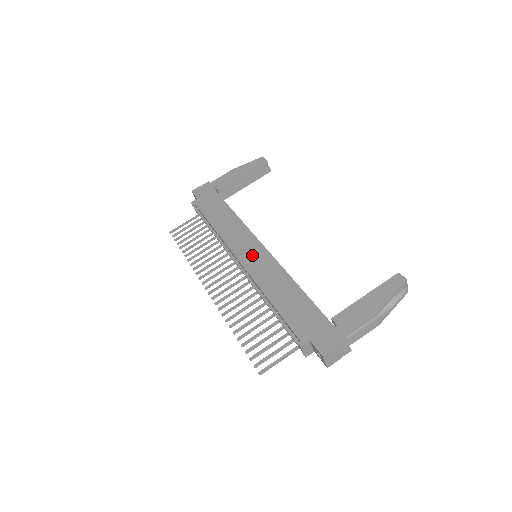
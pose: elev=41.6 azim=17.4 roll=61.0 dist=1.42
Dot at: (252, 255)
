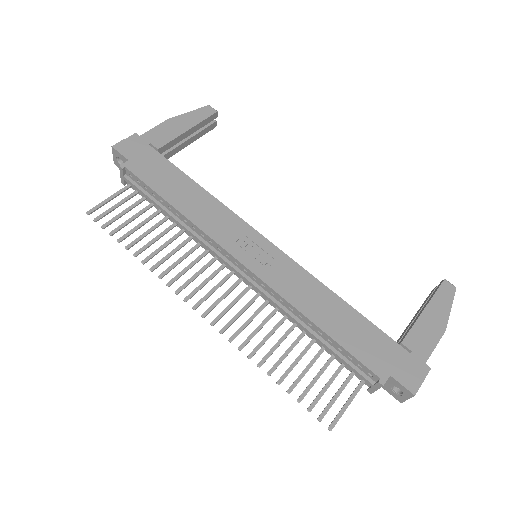
Dot at: (261, 257)
